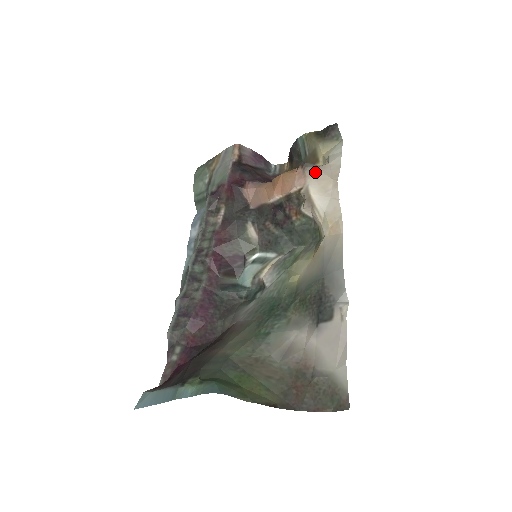
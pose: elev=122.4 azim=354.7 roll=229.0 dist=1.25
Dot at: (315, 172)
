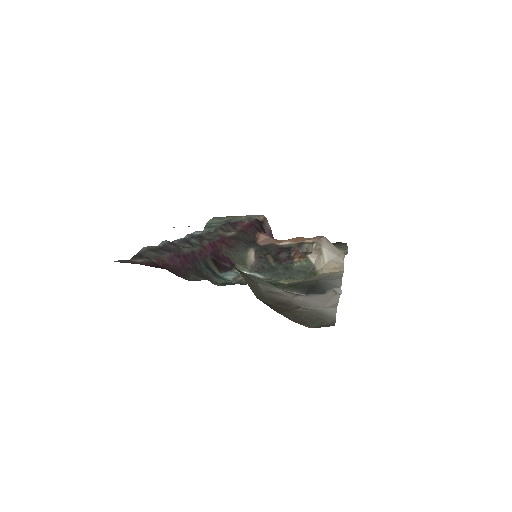
Dot at: (329, 242)
